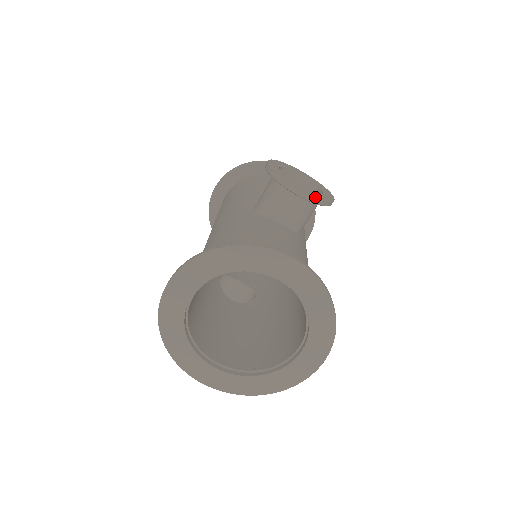
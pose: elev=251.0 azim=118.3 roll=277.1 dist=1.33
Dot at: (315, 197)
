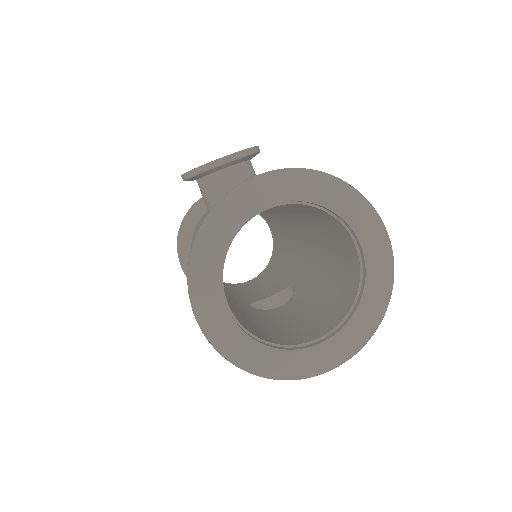
Dot at: (239, 151)
